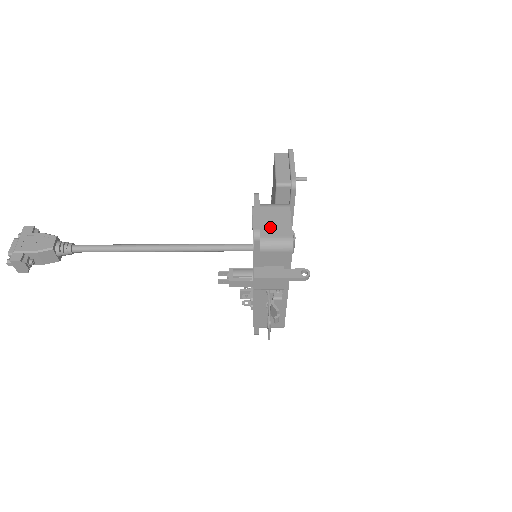
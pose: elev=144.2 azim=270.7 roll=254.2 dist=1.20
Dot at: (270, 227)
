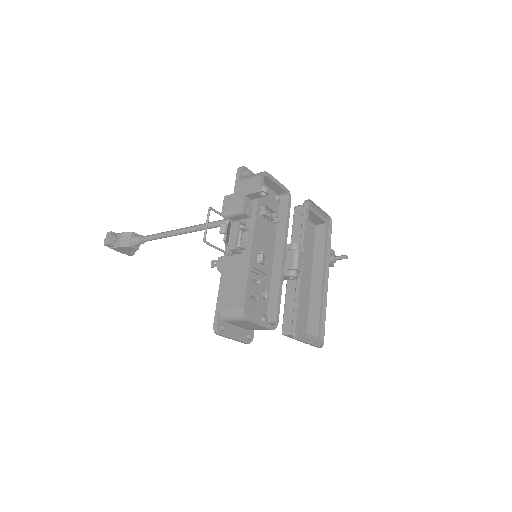
Dot at: occluded
